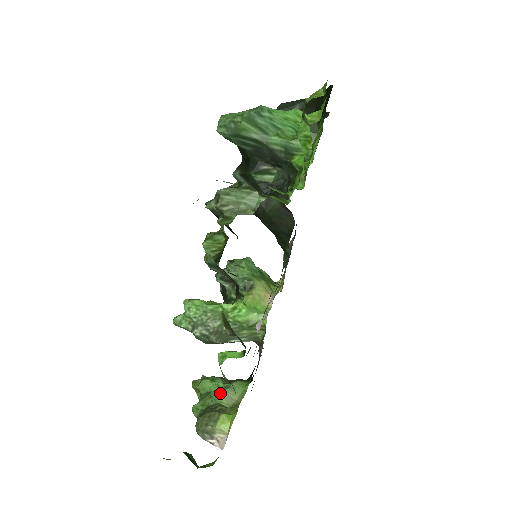
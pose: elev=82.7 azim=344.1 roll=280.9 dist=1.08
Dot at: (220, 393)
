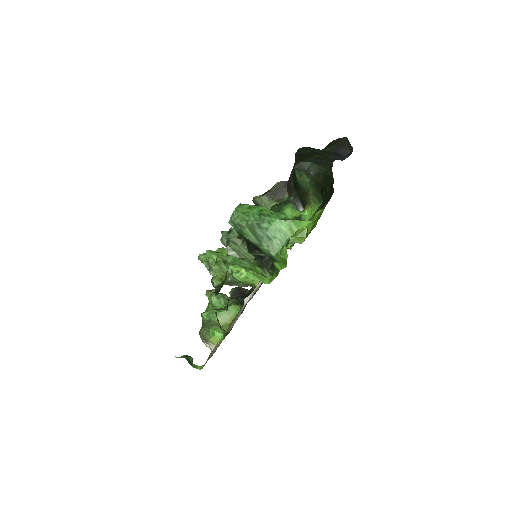
Dot at: (219, 314)
